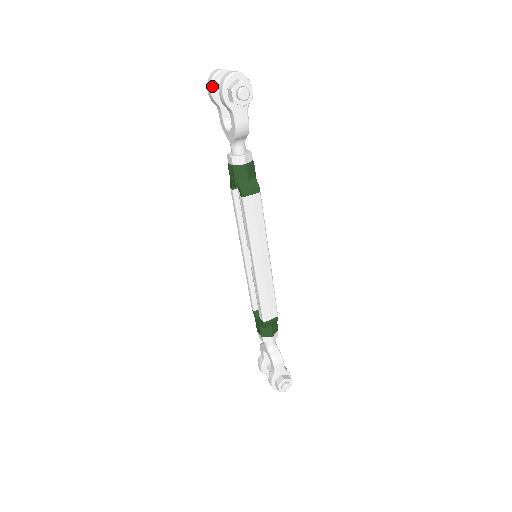
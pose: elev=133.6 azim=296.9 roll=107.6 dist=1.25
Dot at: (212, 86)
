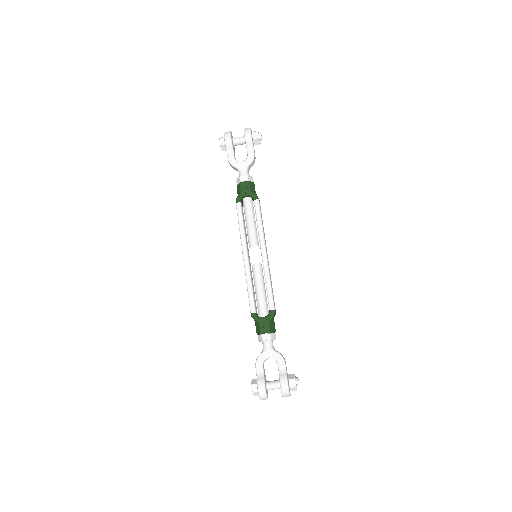
Dot at: (231, 136)
